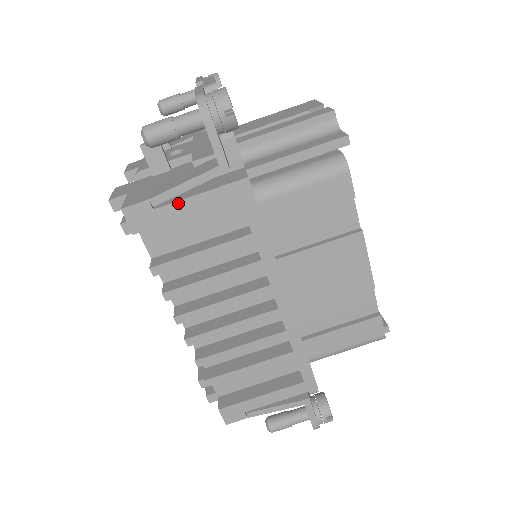
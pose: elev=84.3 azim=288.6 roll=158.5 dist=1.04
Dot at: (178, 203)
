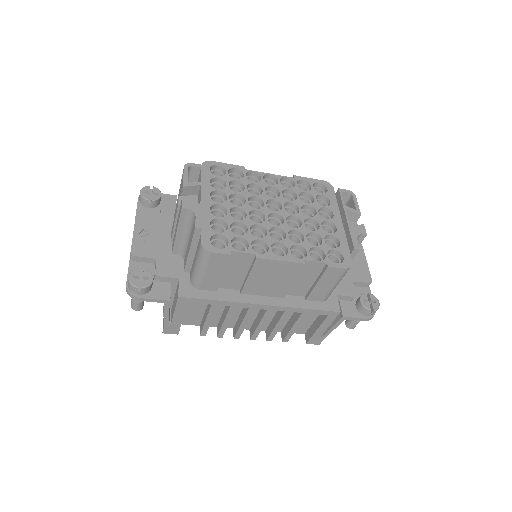
Dot at: (173, 319)
